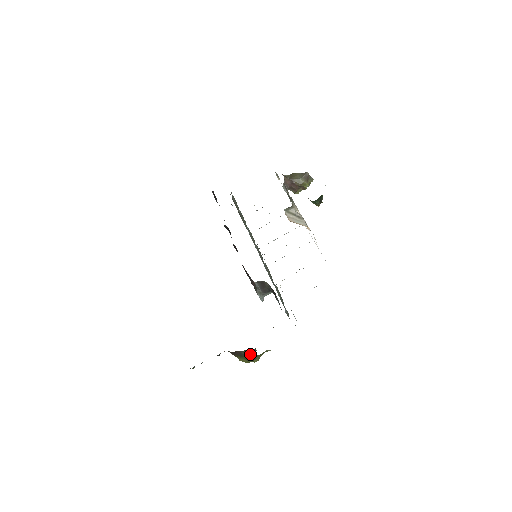
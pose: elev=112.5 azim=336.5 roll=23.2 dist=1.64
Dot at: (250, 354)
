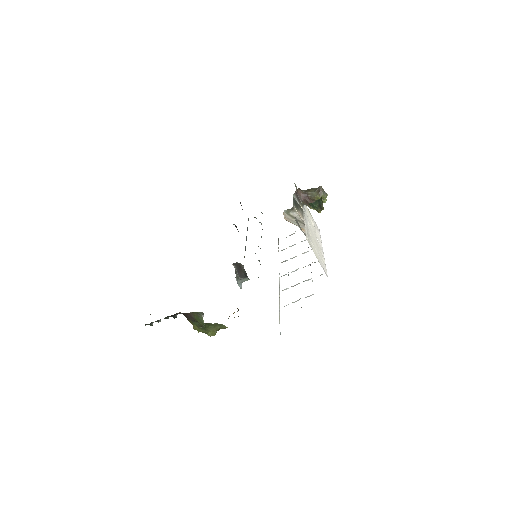
Dot at: (198, 318)
